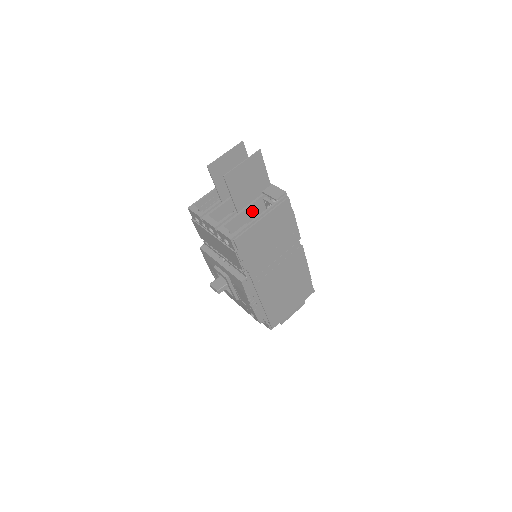
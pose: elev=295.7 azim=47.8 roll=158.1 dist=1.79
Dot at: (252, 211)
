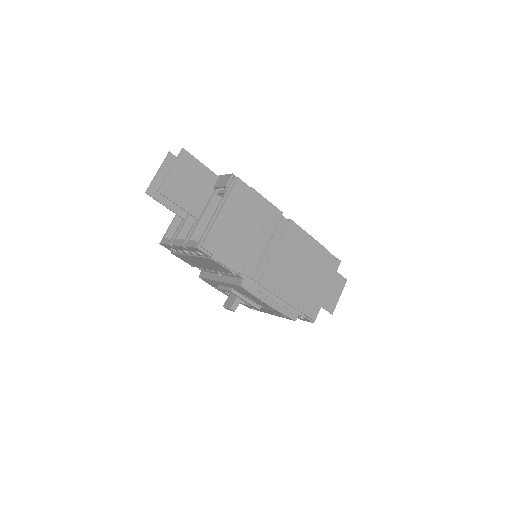
Dot at: (213, 211)
